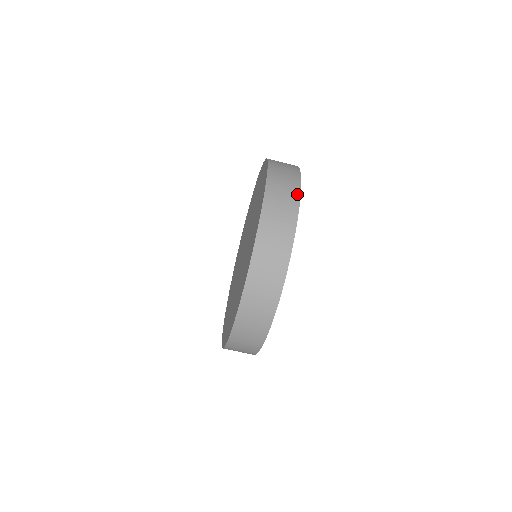
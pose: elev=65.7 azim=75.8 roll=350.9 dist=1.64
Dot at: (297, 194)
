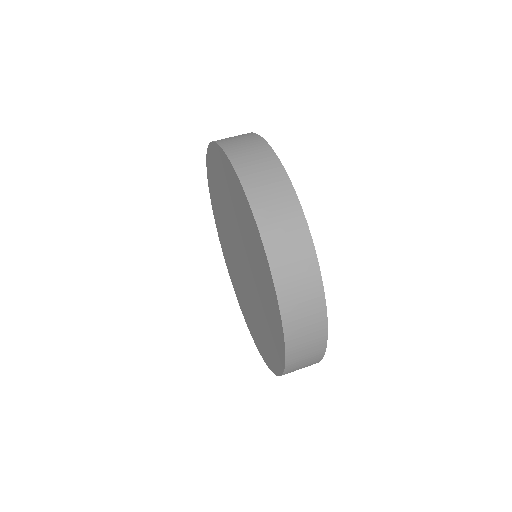
Dot at: occluded
